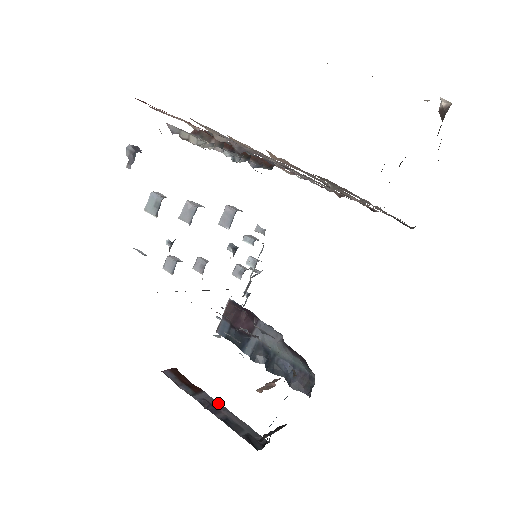
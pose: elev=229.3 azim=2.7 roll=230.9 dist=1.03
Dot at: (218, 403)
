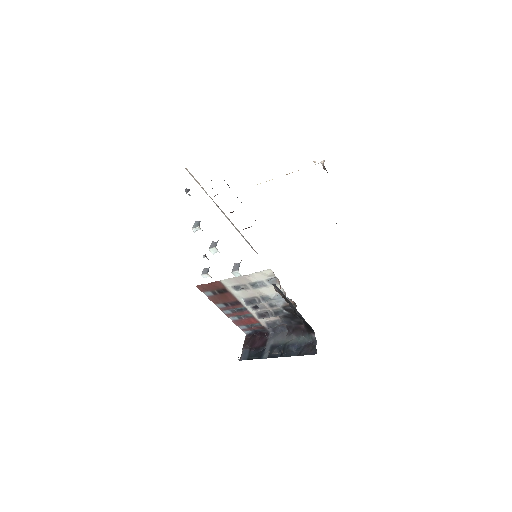
Dot at: occluded
